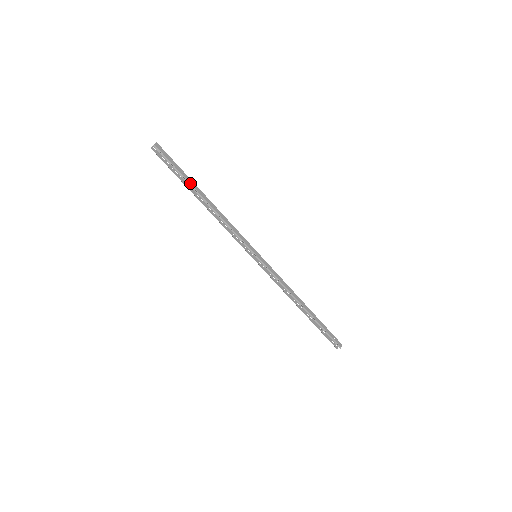
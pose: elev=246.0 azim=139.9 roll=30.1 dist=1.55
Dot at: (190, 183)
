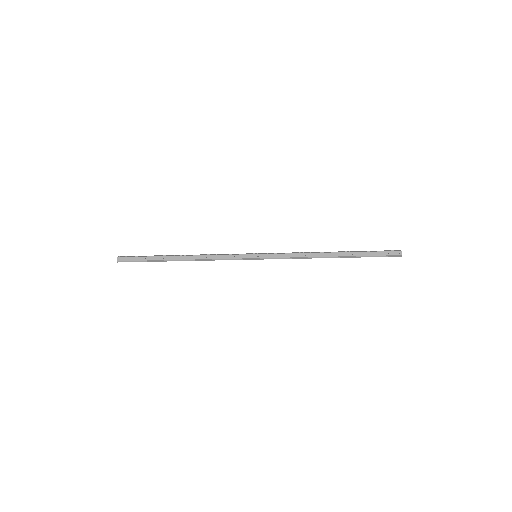
Dot at: (161, 260)
